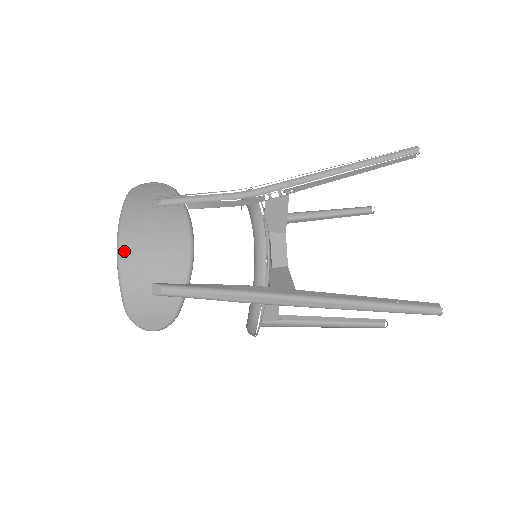
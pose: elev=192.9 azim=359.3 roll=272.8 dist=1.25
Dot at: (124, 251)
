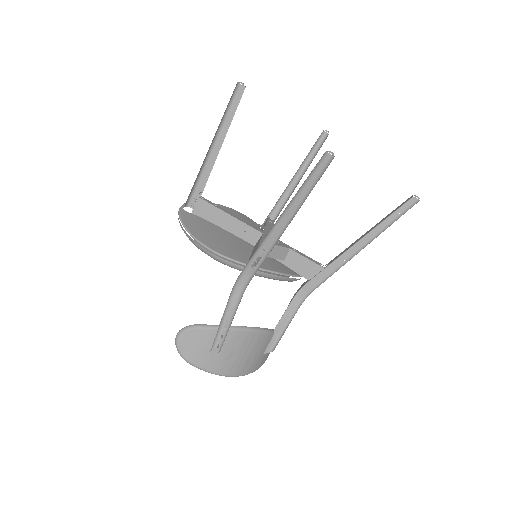
Dot at: (240, 374)
